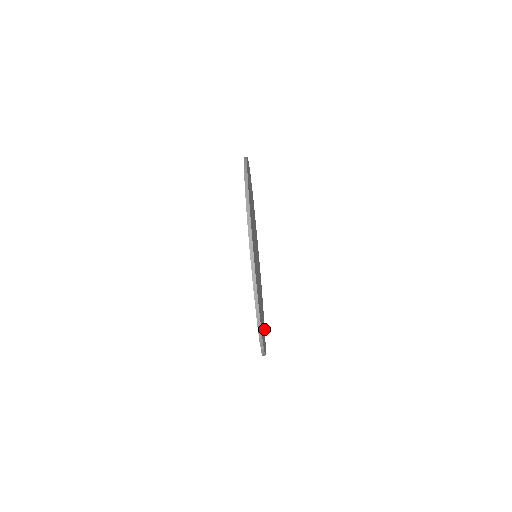
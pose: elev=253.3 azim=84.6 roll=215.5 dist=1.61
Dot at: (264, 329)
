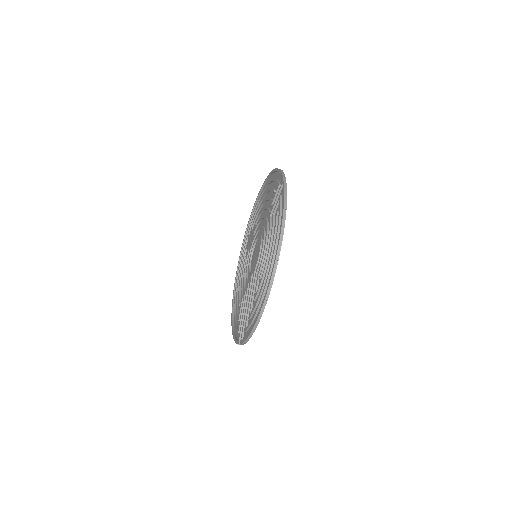
Dot at: occluded
